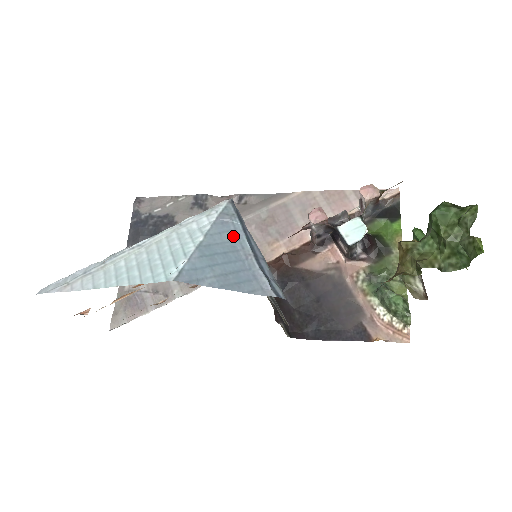
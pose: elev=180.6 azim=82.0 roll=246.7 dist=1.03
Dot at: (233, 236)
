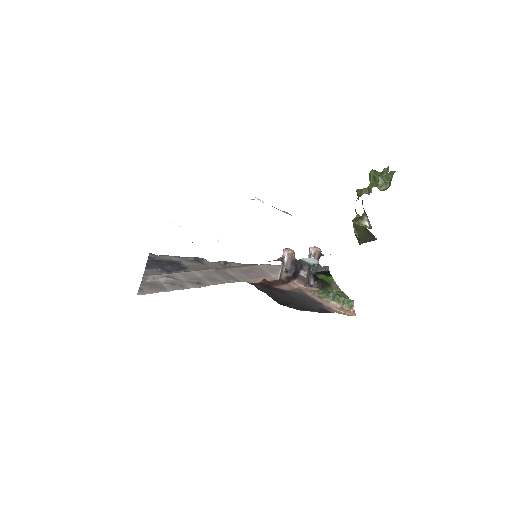
Dot at: occluded
